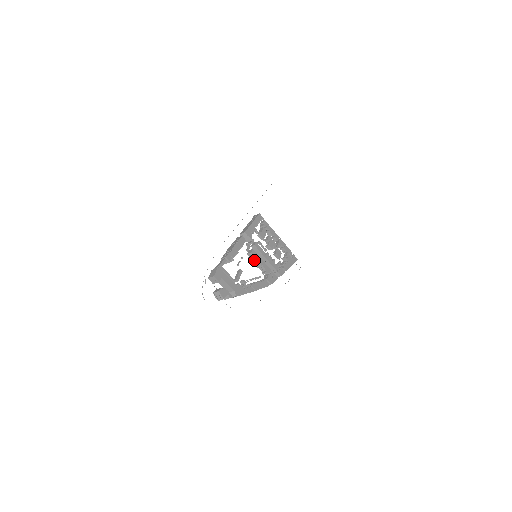
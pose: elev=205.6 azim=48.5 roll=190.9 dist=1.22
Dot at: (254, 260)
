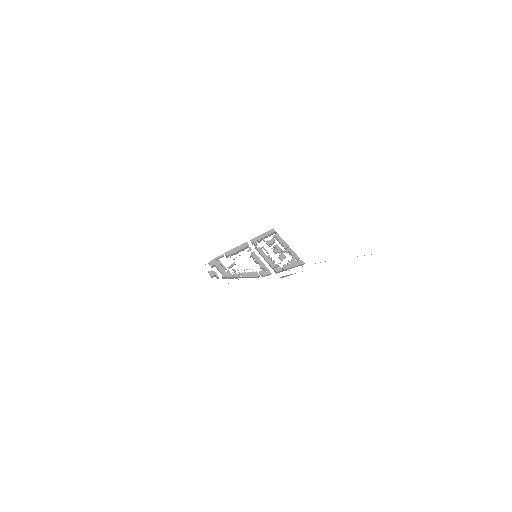
Dot at: (253, 258)
